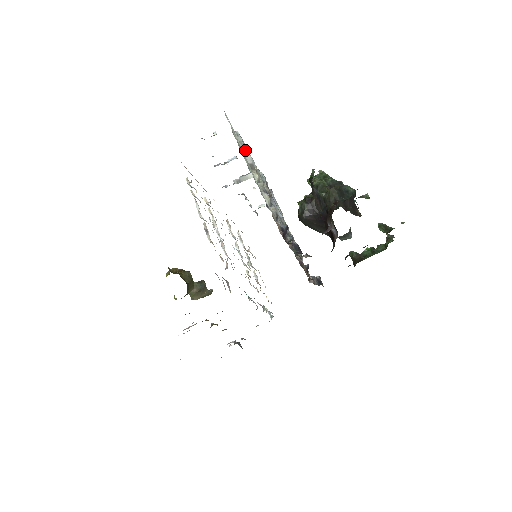
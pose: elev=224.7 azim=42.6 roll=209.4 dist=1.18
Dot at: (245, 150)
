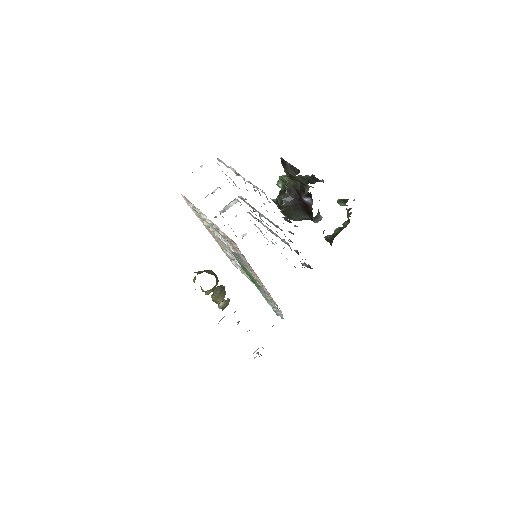
Dot at: (228, 167)
